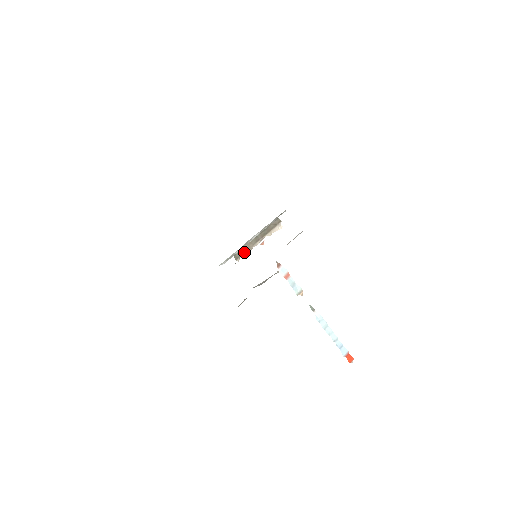
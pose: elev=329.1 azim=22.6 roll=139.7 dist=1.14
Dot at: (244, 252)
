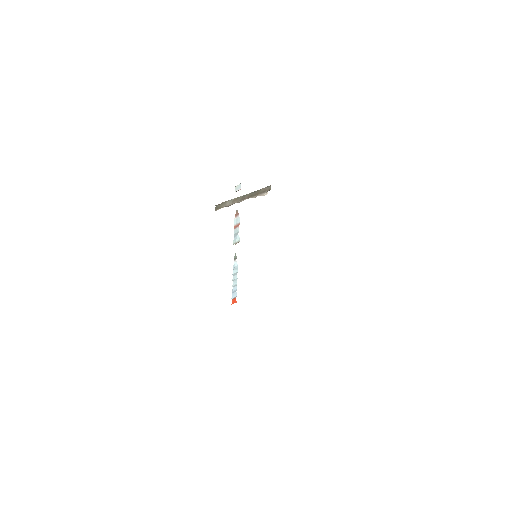
Dot at: (226, 205)
